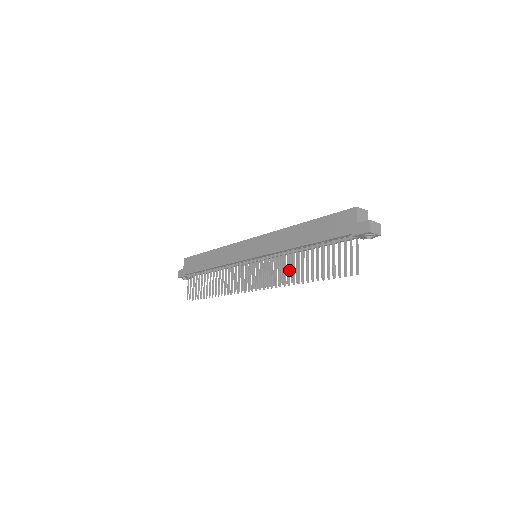
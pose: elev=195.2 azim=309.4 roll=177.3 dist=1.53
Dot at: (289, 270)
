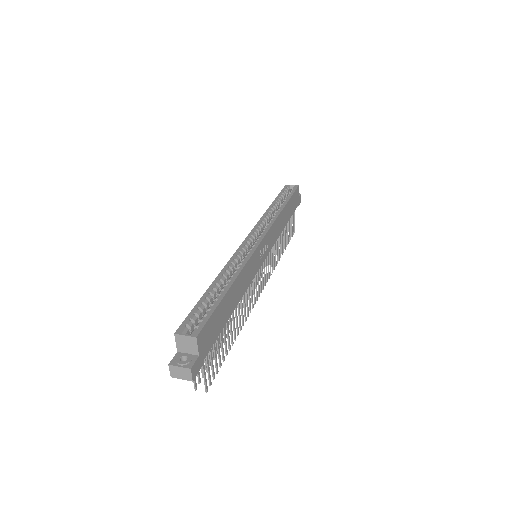
Dot at: occluded
